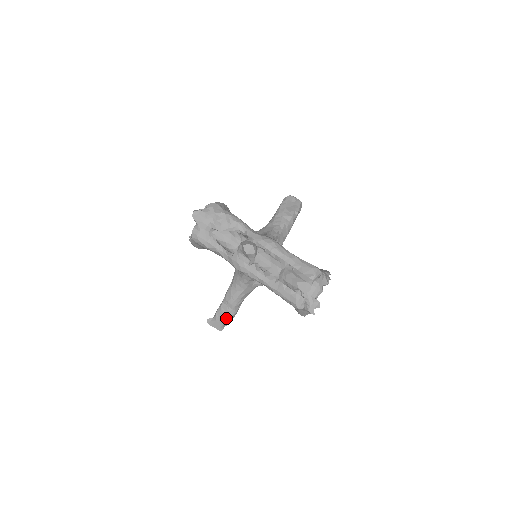
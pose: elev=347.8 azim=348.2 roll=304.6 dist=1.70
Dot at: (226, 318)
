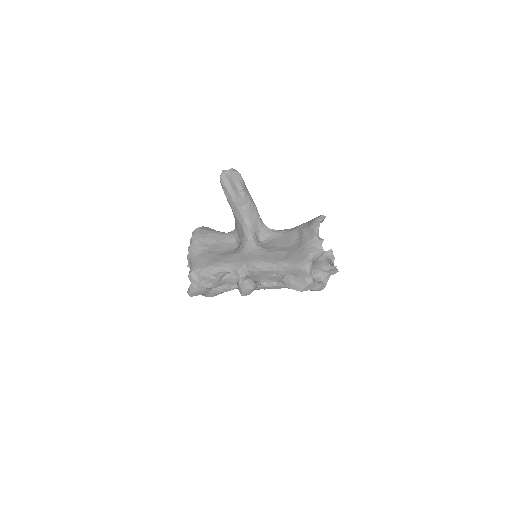
Dot at: occluded
